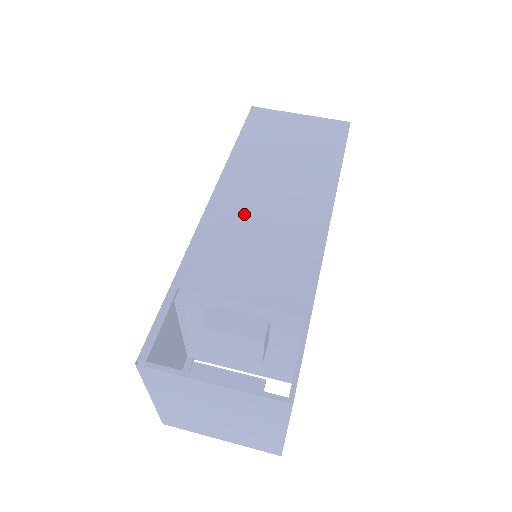
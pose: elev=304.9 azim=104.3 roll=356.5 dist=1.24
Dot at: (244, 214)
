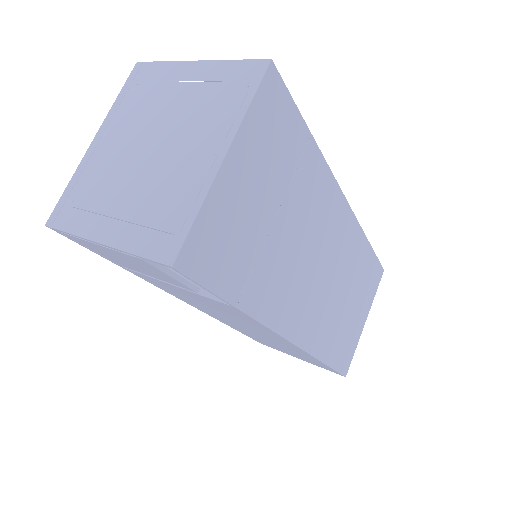
Dot at: occluded
